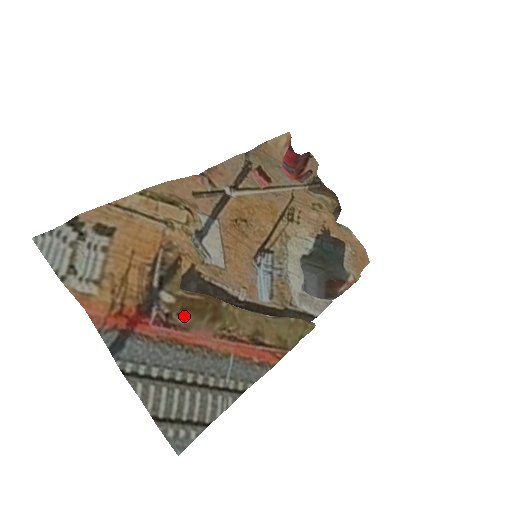
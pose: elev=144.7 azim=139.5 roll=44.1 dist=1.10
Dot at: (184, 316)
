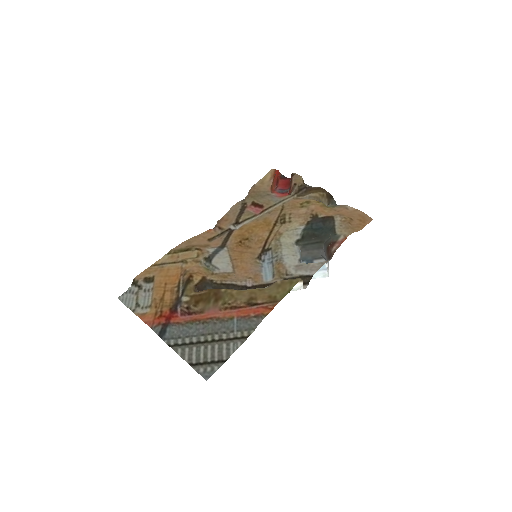
Dot at: (198, 305)
